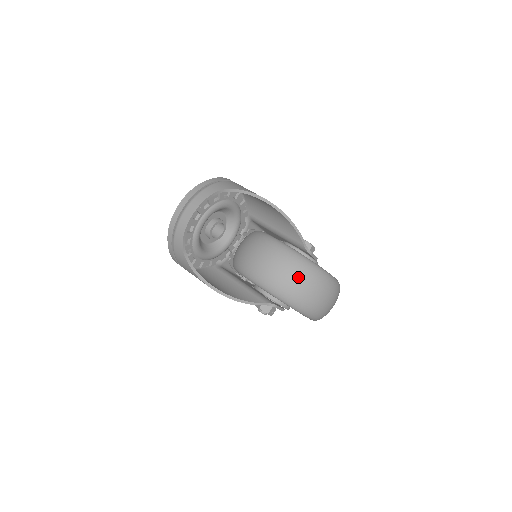
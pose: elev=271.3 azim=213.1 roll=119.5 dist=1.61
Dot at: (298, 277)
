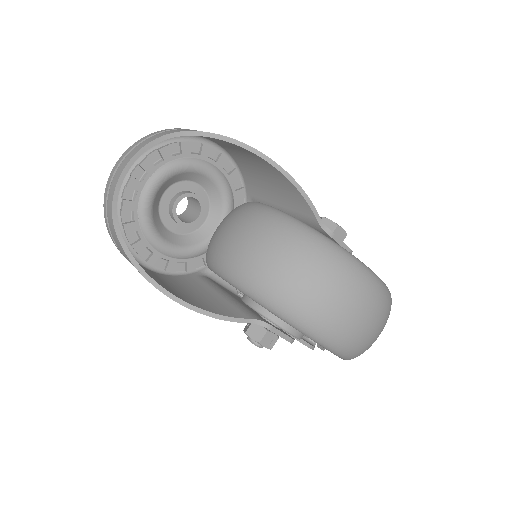
Dot at: (284, 254)
